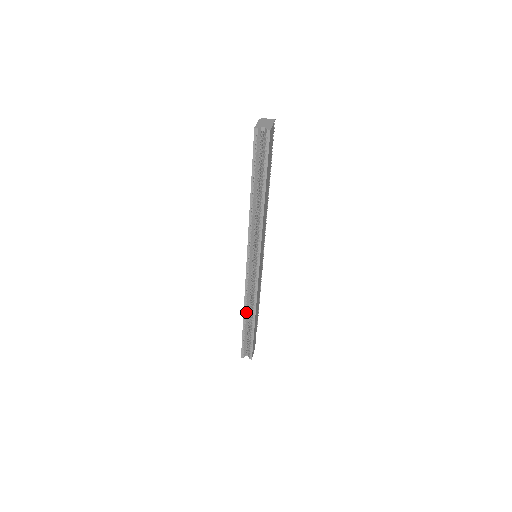
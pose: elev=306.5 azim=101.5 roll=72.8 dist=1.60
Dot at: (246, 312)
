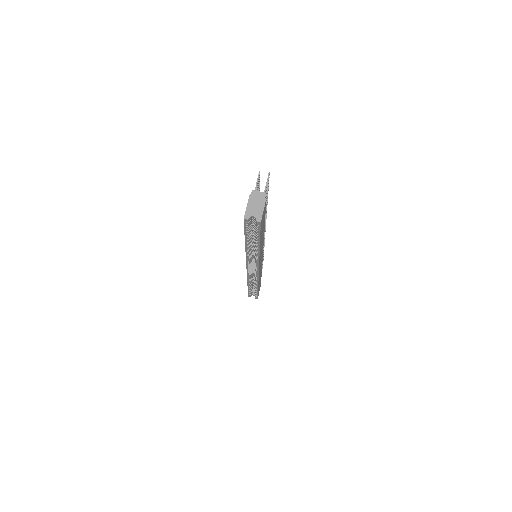
Dot at: (250, 284)
